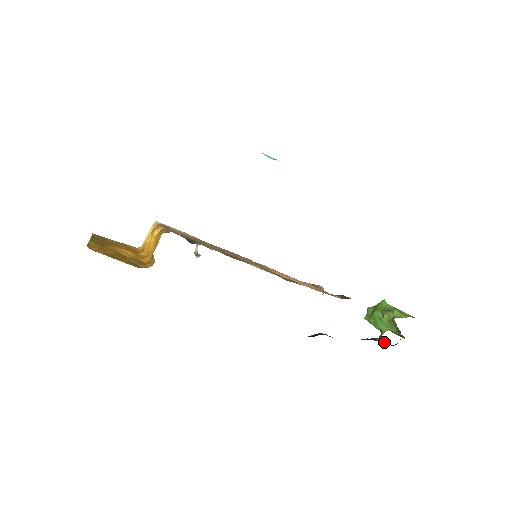
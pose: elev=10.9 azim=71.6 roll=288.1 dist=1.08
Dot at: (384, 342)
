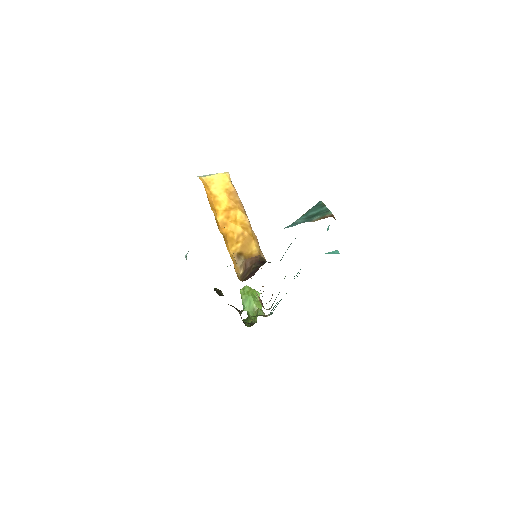
Dot at: occluded
